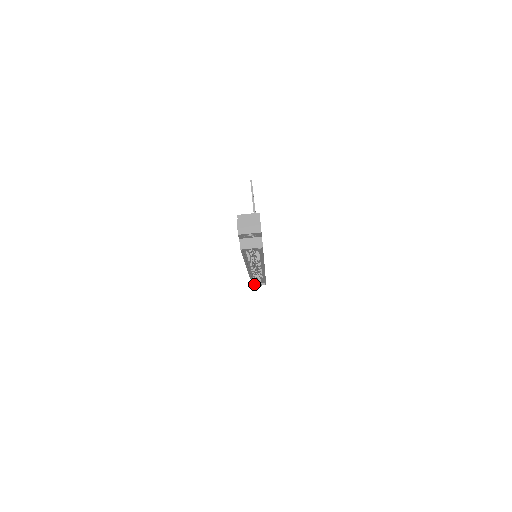
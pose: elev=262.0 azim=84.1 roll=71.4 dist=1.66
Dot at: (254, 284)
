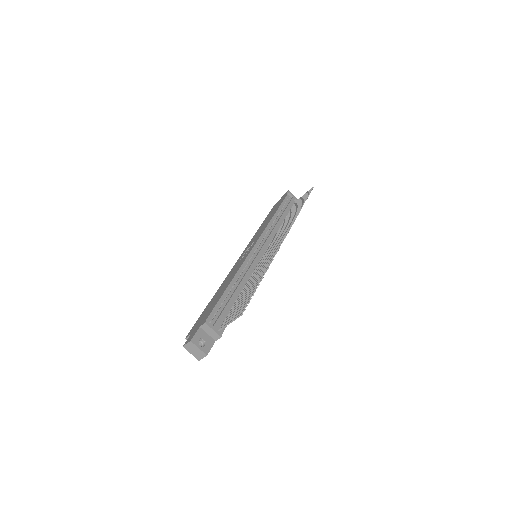
Dot at: occluded
